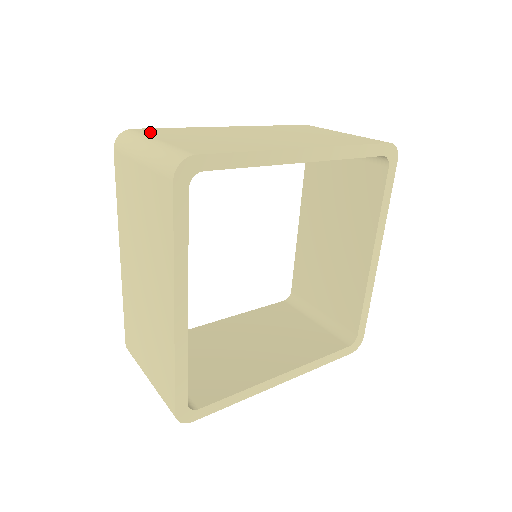
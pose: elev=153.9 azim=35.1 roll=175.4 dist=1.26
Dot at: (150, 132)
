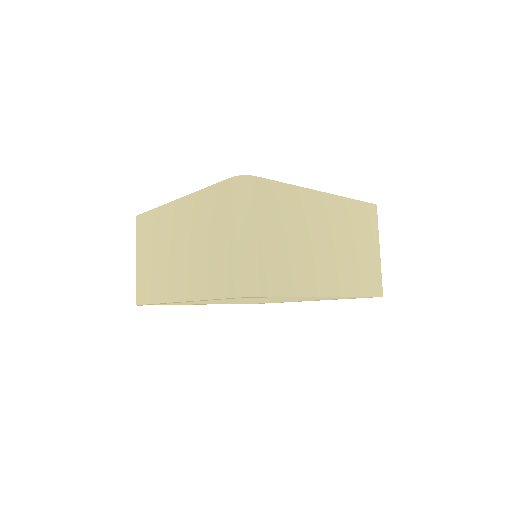
Dot at: (262, 199)
